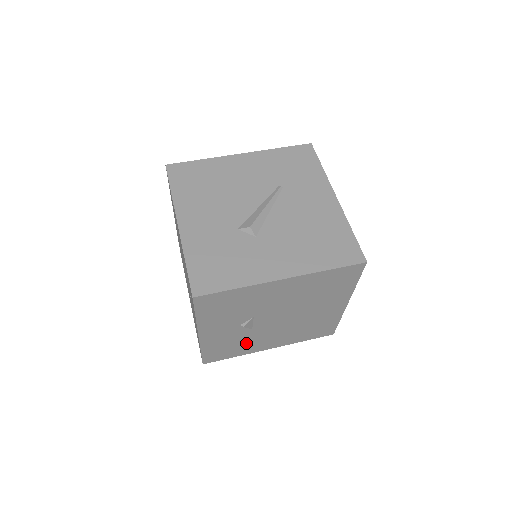
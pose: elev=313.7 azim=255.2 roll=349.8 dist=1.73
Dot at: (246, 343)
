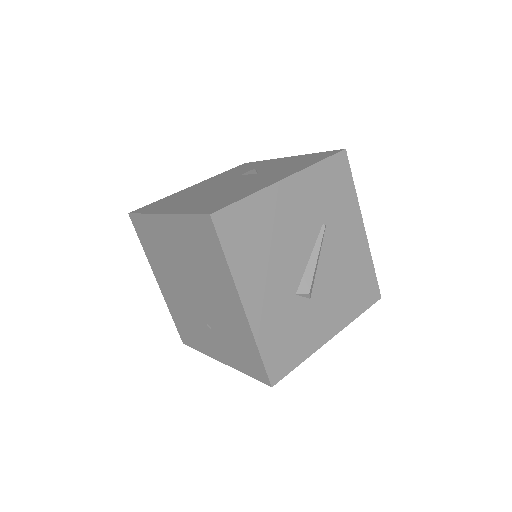
Dot at: occluded
